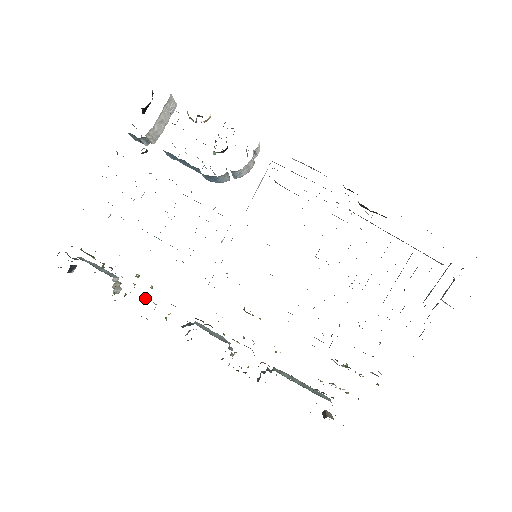
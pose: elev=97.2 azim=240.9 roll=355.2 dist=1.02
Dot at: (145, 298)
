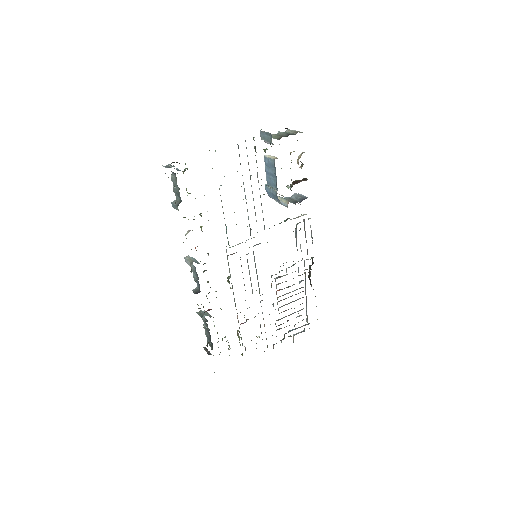
Dot at: occluded
